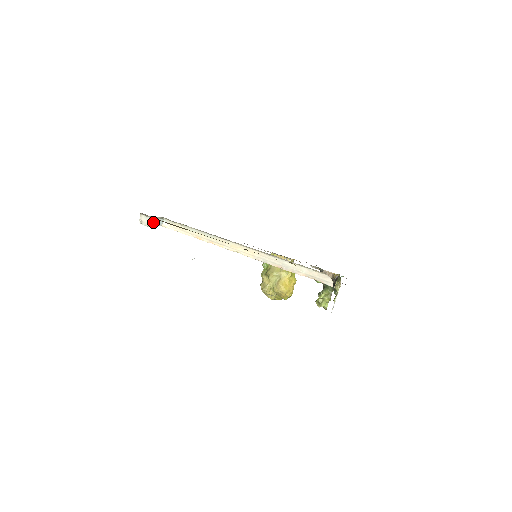
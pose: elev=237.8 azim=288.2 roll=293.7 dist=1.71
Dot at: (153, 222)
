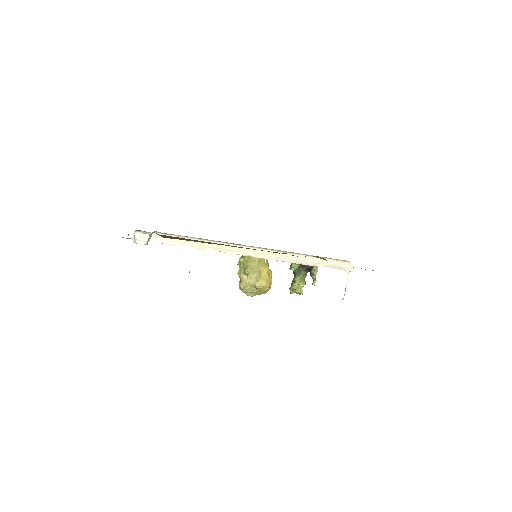
Dot at: (149, 239)
